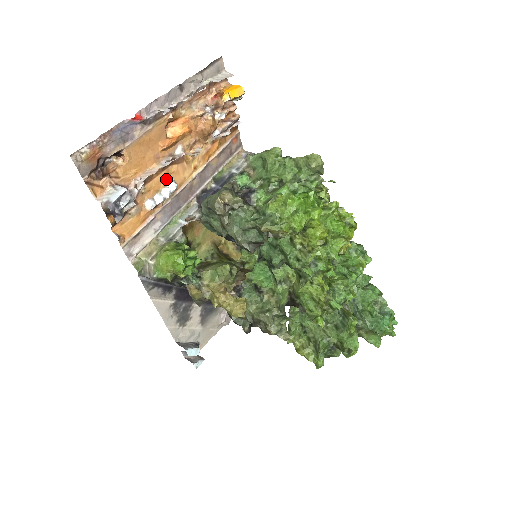
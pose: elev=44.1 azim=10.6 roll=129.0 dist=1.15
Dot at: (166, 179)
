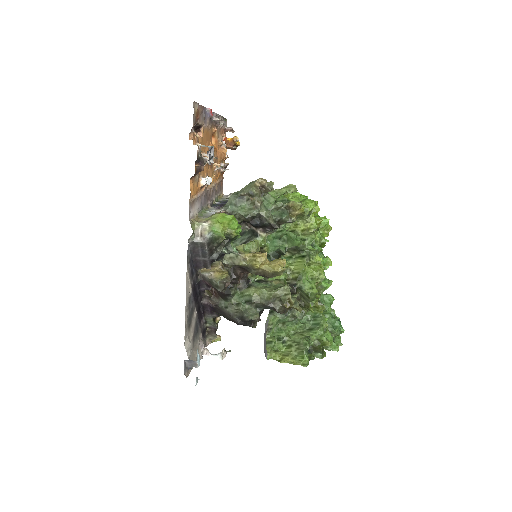
Dot at: (207, 172)
